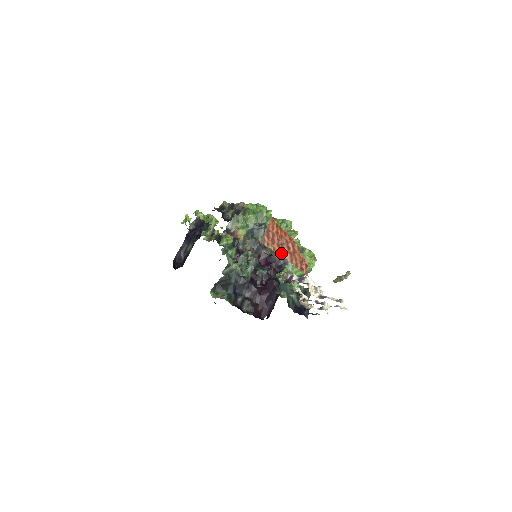
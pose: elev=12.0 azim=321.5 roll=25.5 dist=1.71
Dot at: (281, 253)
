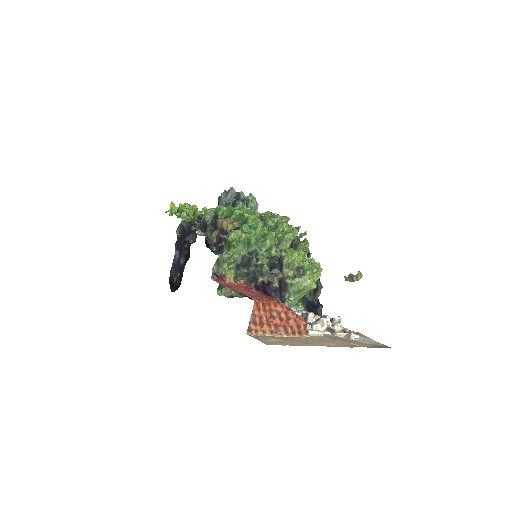
Dot at: (273, 331)
